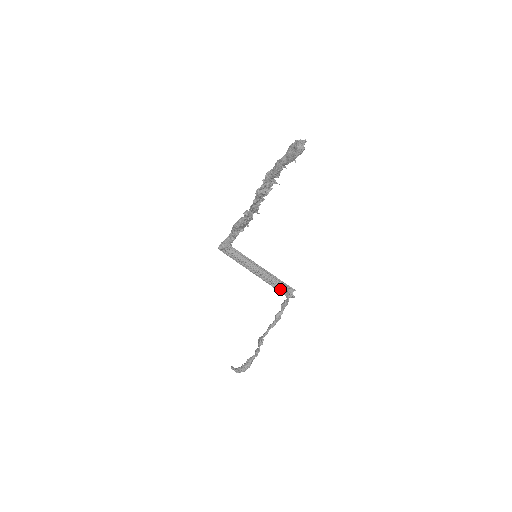
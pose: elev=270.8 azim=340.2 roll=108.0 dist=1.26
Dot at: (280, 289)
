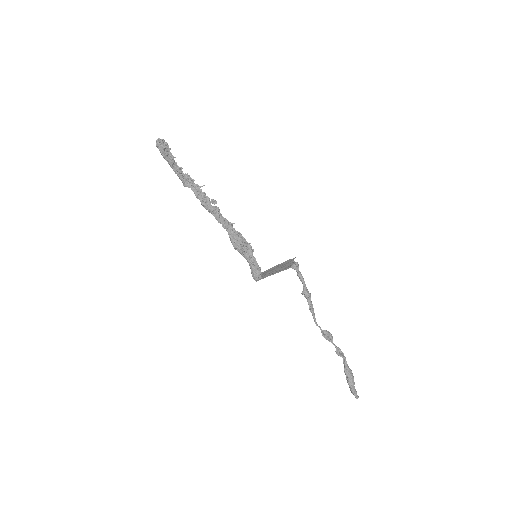
Dot at: (287, 267)
